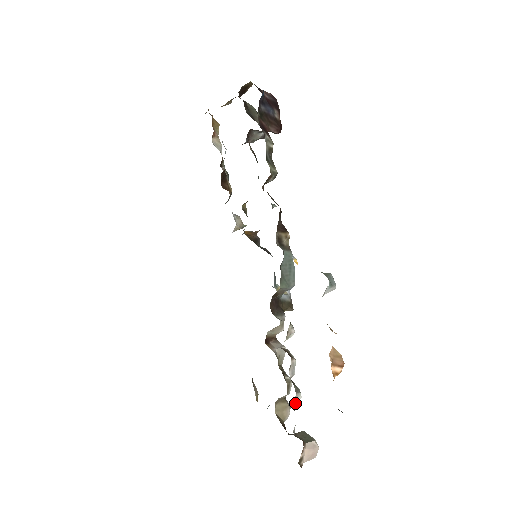
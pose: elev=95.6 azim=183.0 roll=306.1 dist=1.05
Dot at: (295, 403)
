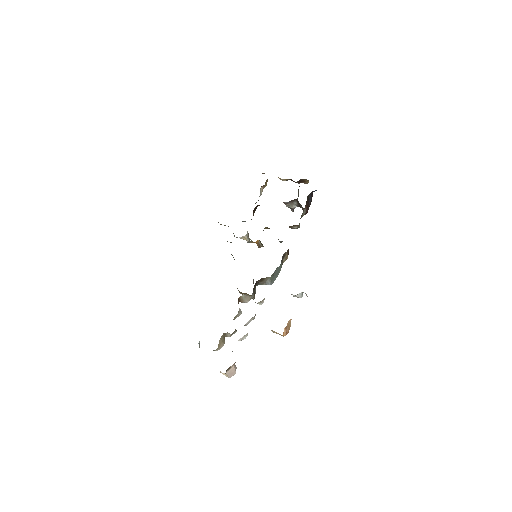
Dot at: (242, 338)
